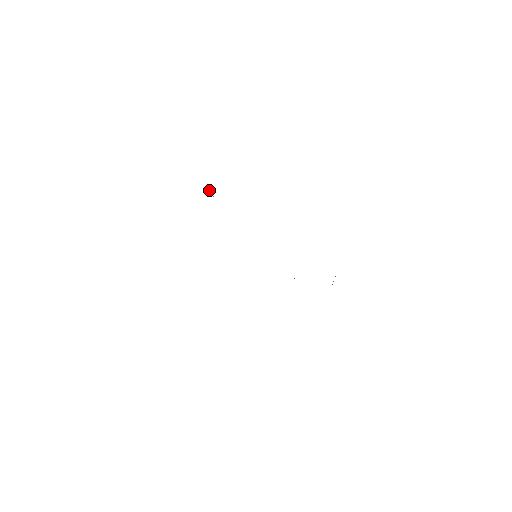
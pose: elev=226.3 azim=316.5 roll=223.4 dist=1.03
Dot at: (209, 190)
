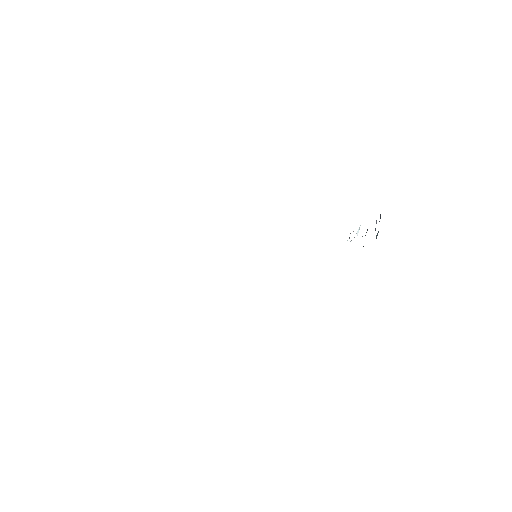
Dot at: occluded
